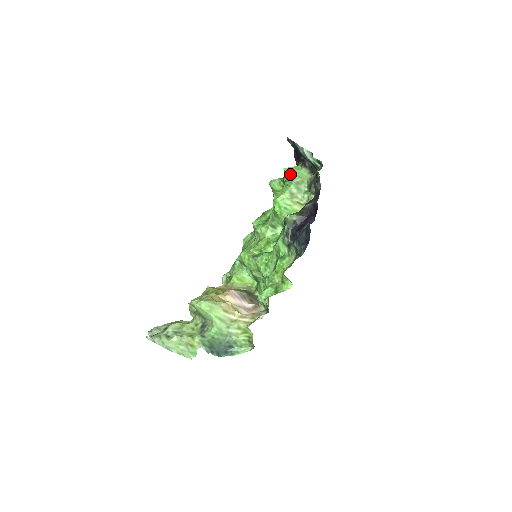
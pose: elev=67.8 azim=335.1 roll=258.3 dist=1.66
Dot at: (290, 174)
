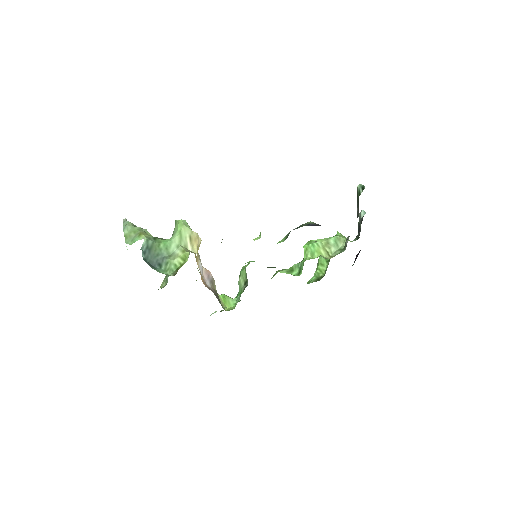
Dot at: (339, 234)
